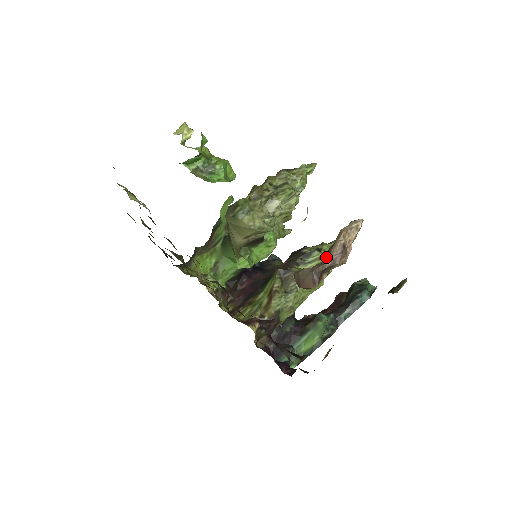
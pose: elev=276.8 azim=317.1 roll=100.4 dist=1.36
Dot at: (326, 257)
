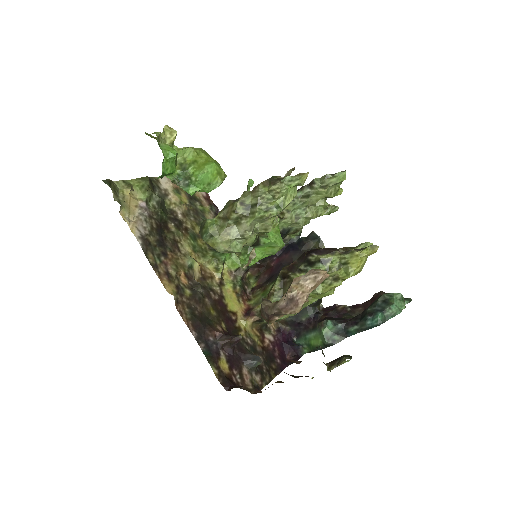
Dot at: occluded
